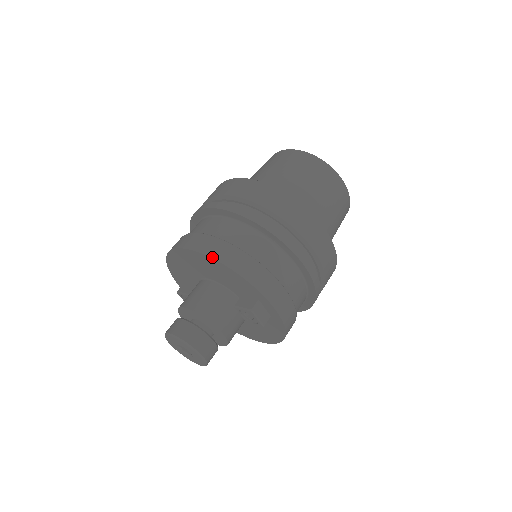
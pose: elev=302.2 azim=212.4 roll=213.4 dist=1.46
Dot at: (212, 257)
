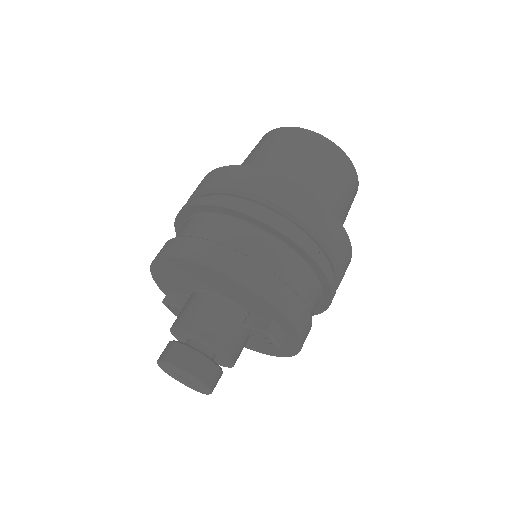
Dot at: (220, 271)
